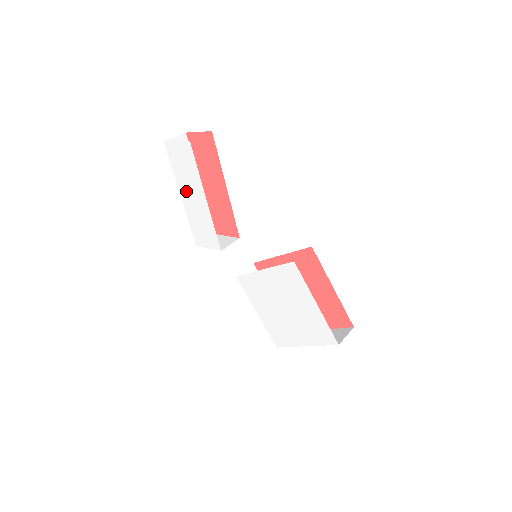
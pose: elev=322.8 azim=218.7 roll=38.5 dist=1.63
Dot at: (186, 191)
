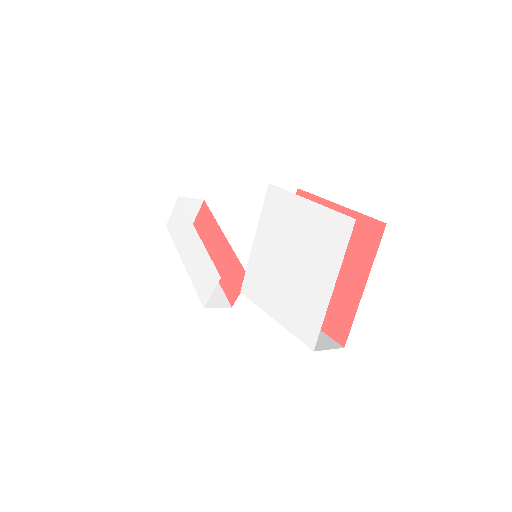
Dot at: (185, 250)
